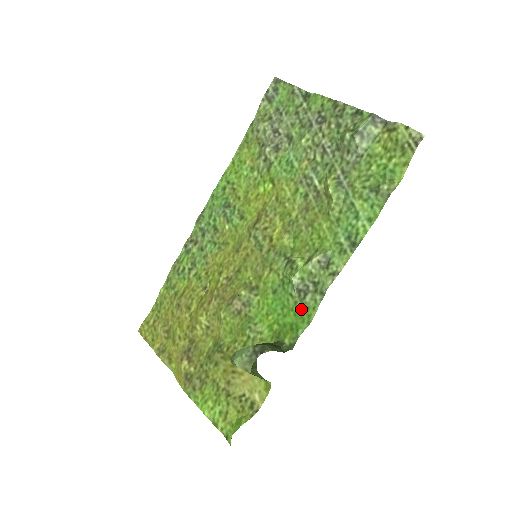
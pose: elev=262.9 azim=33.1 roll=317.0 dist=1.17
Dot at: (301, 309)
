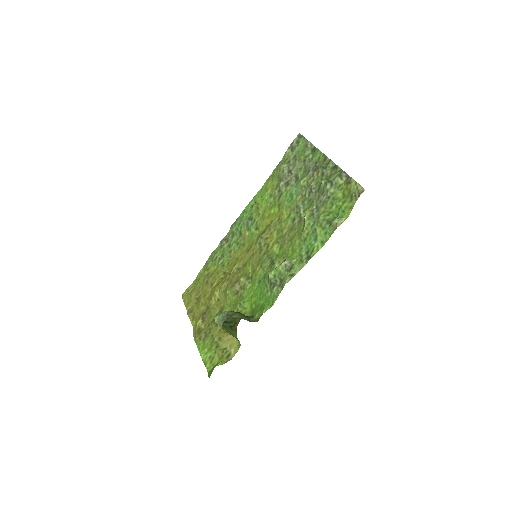
Dot at: (270, 296)
